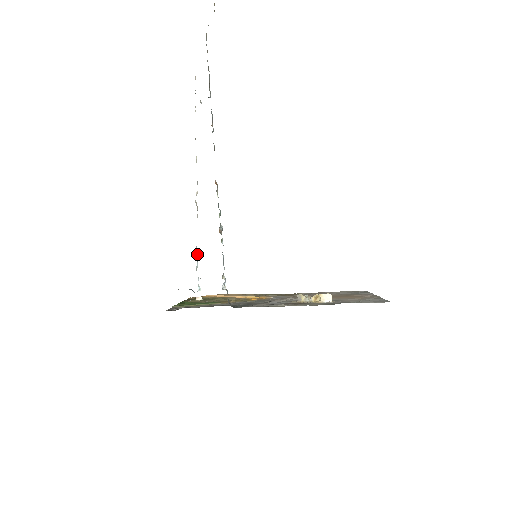
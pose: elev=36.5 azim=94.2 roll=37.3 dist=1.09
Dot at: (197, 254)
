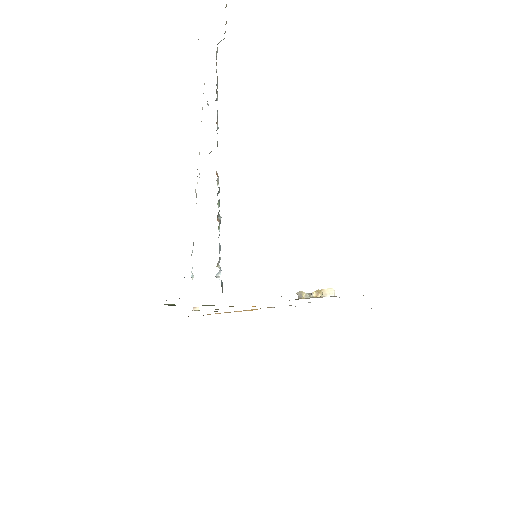
Dot at: (193, 243)
